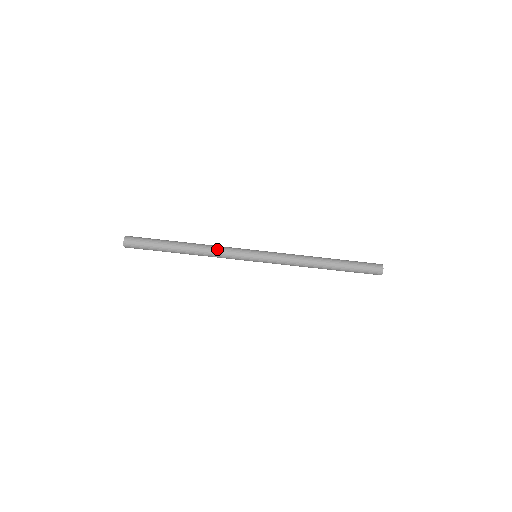
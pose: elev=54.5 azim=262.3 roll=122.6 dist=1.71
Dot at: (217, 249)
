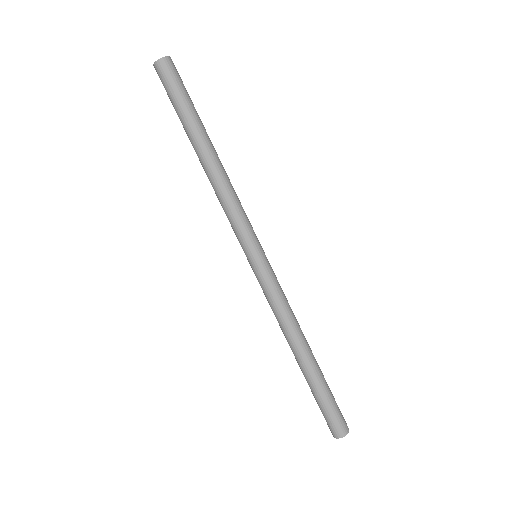
Dot at: (236, 195)
